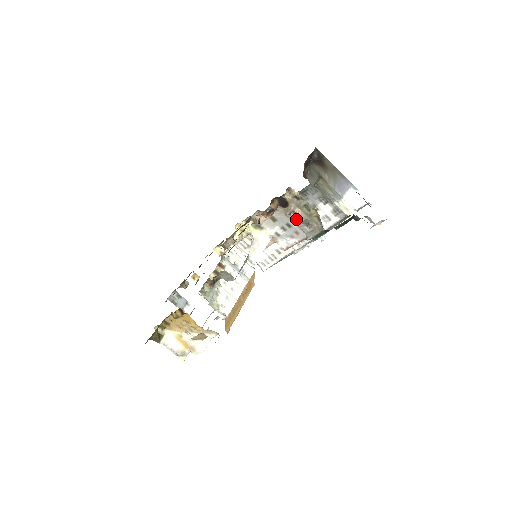
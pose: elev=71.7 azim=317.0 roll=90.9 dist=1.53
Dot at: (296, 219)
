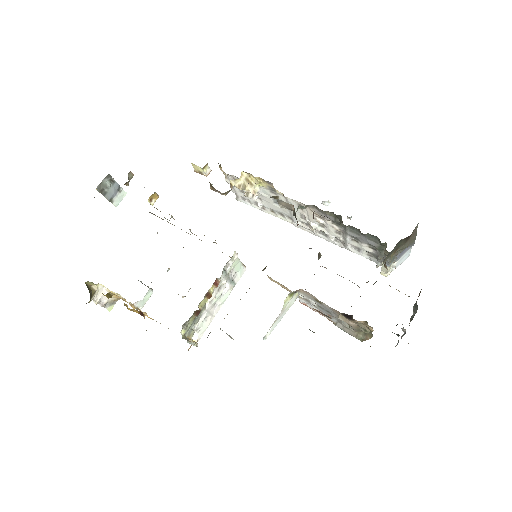
Dot at: occluded
